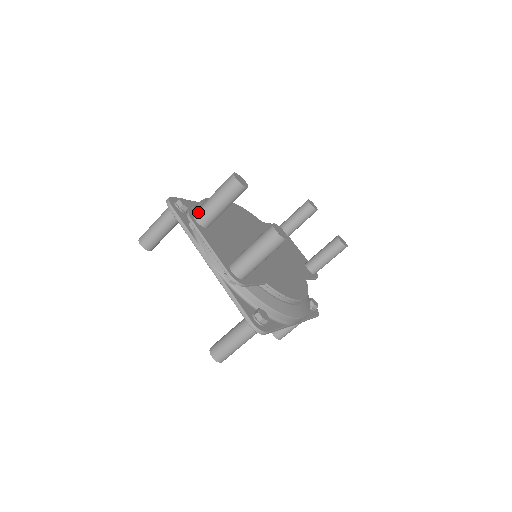
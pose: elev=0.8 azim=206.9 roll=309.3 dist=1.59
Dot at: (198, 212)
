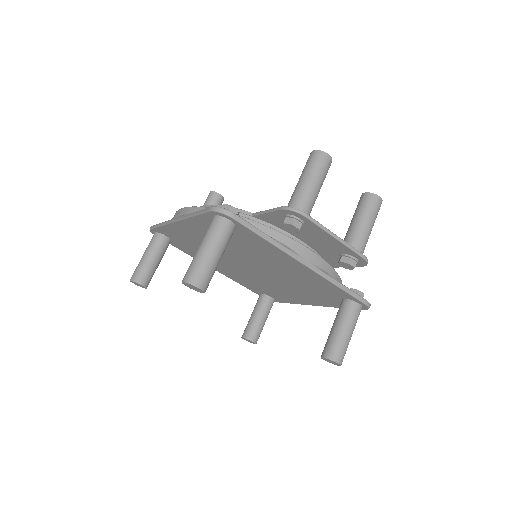
Dot at: (302, 205)
